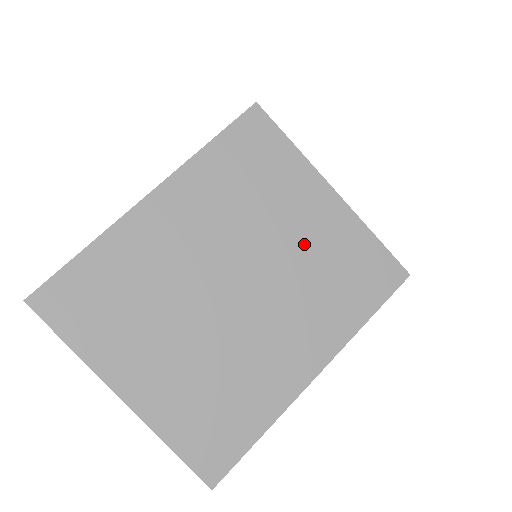
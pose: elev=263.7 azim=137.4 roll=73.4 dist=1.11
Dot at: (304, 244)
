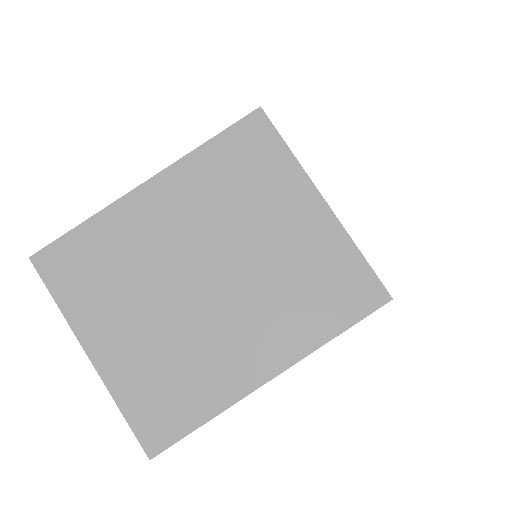
Dot at: (282, 249)
